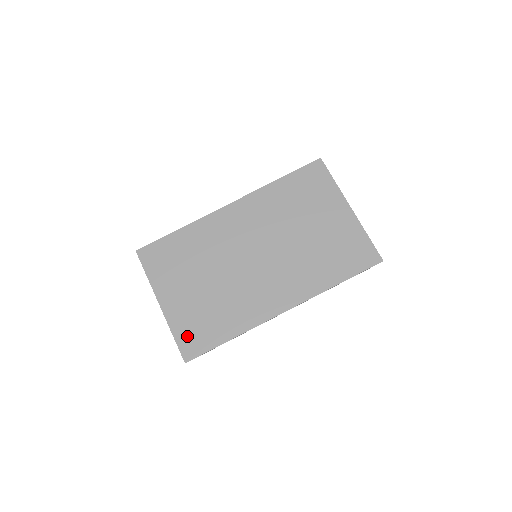
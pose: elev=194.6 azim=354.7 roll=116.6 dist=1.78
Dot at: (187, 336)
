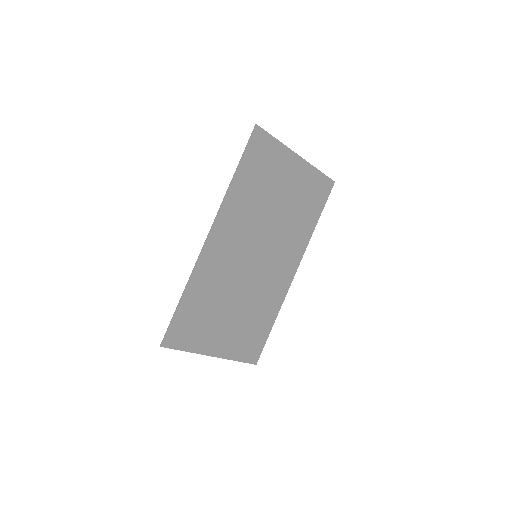
Dot at: (246, 351)
